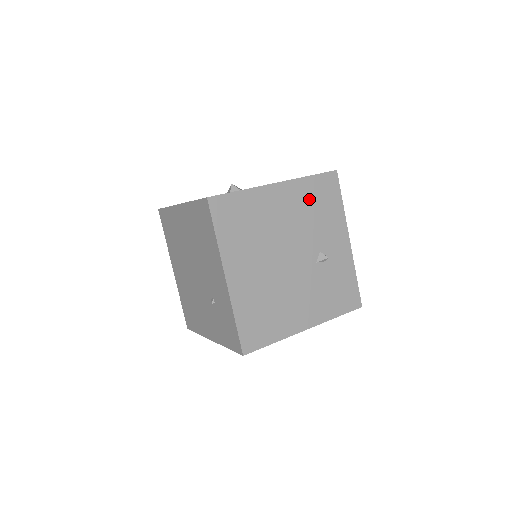
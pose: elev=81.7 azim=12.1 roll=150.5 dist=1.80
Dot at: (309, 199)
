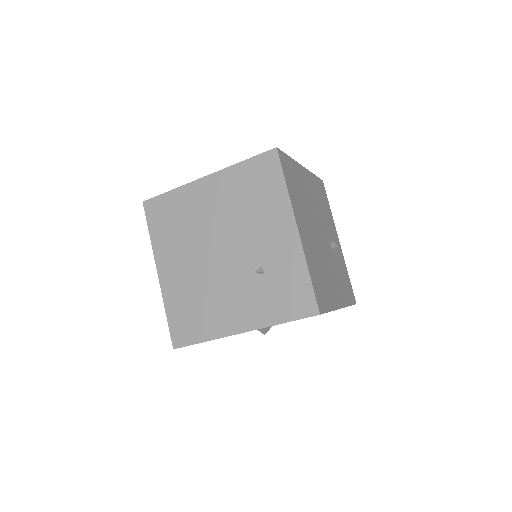
Dot at: (318, 192)
